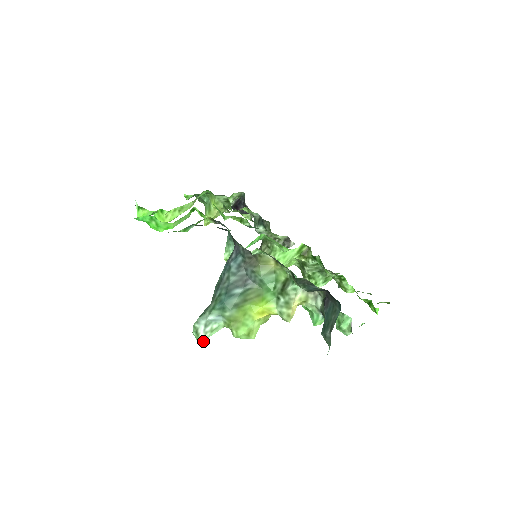
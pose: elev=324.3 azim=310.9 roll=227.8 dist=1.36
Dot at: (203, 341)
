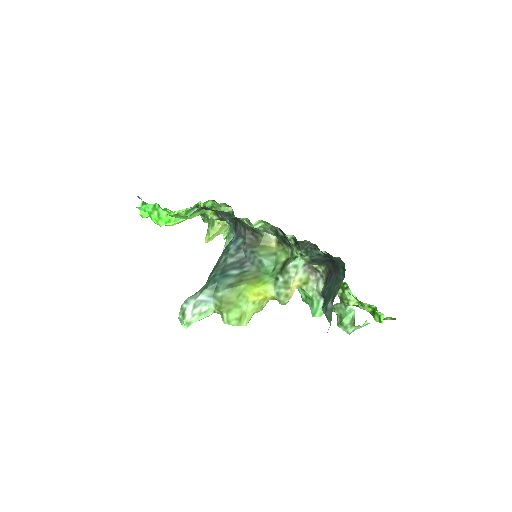
Dot at: occluded
